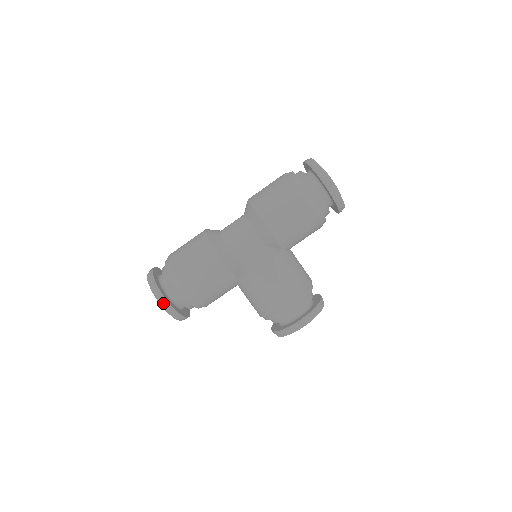
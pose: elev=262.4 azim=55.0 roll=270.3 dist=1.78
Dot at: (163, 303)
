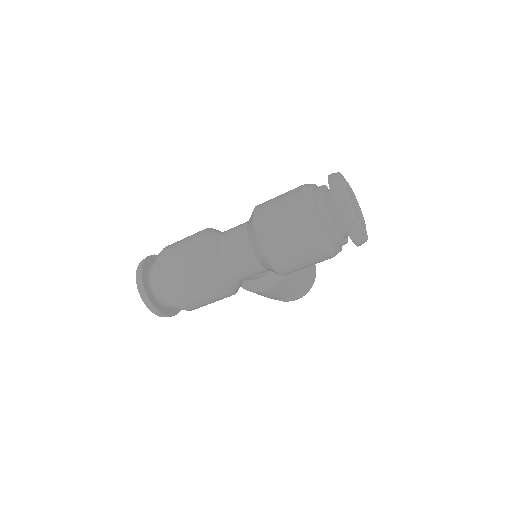
Dot at: occluded
